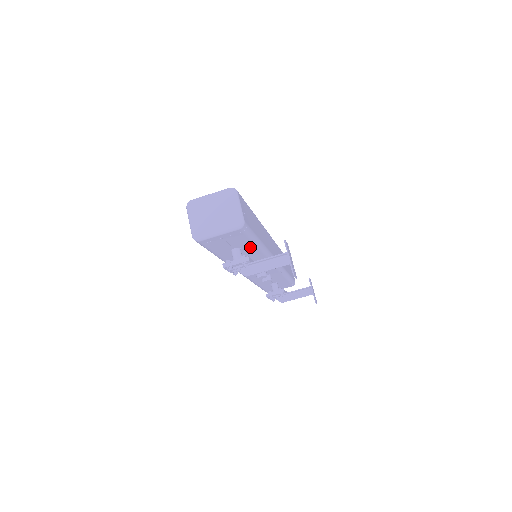
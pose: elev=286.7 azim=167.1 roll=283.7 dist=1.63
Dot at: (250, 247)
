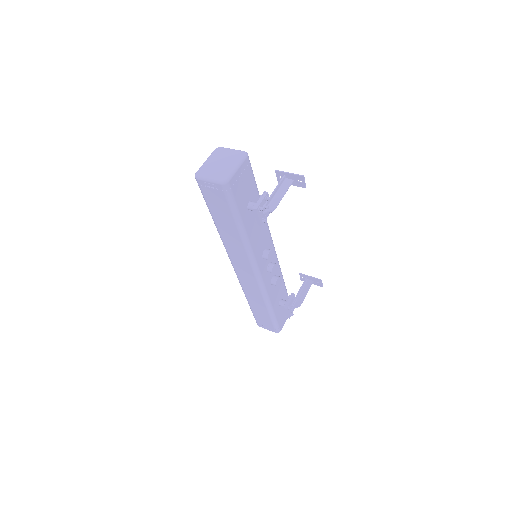
Dot at: occluded
